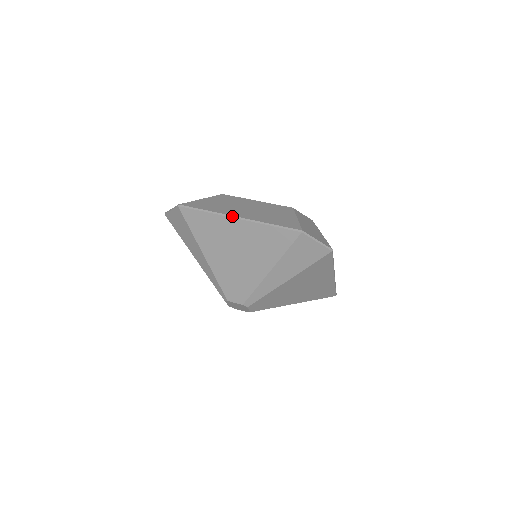
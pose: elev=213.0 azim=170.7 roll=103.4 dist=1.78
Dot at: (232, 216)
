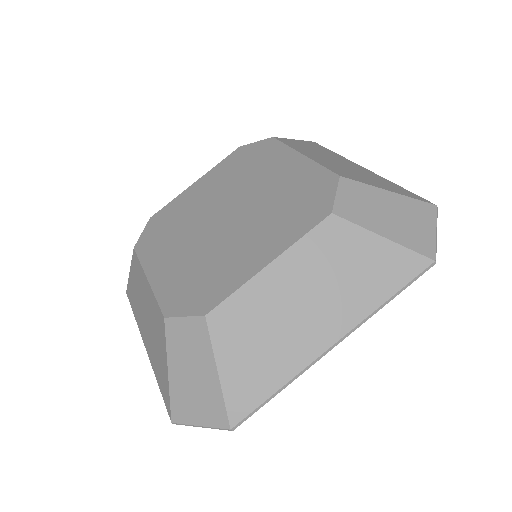
Dot at: (326, 353)
